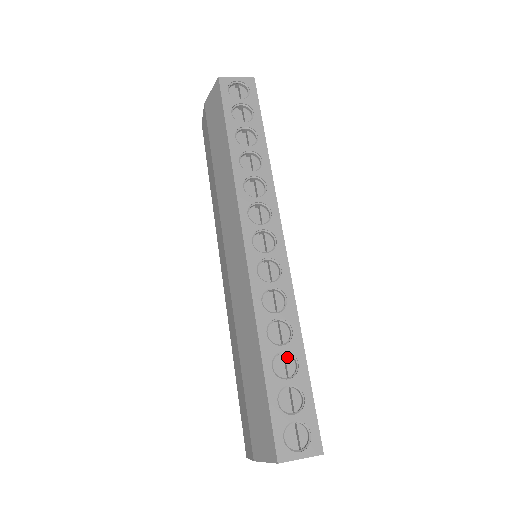
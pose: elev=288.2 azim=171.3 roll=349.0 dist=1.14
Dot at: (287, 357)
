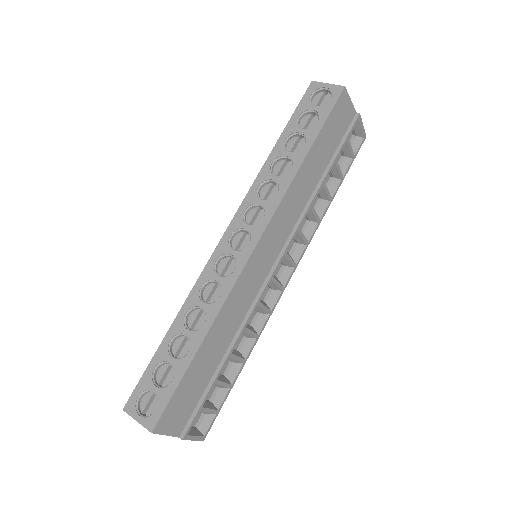
Dot at: (189, 342)
